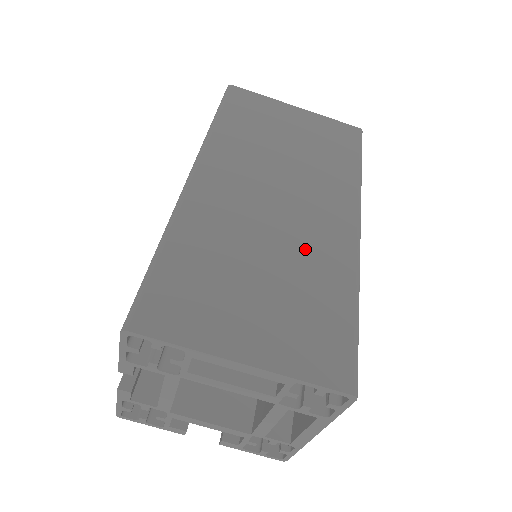
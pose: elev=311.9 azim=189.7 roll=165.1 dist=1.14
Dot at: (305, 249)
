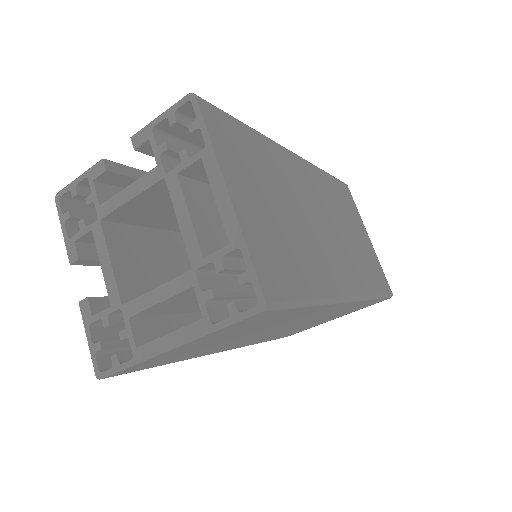
Dot at: (314, 248)
